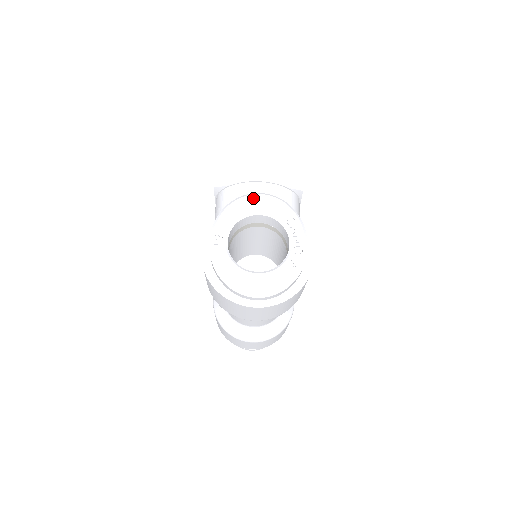
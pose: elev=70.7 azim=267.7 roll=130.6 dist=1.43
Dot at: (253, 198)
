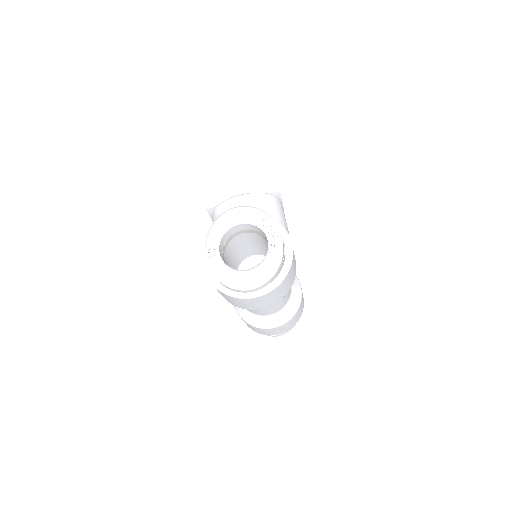
Dot at: (231, 212)
